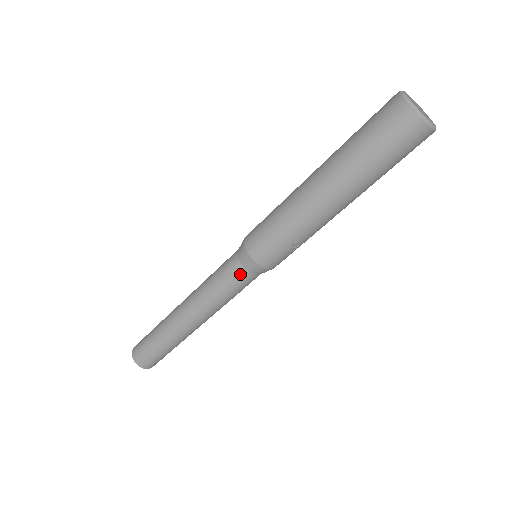
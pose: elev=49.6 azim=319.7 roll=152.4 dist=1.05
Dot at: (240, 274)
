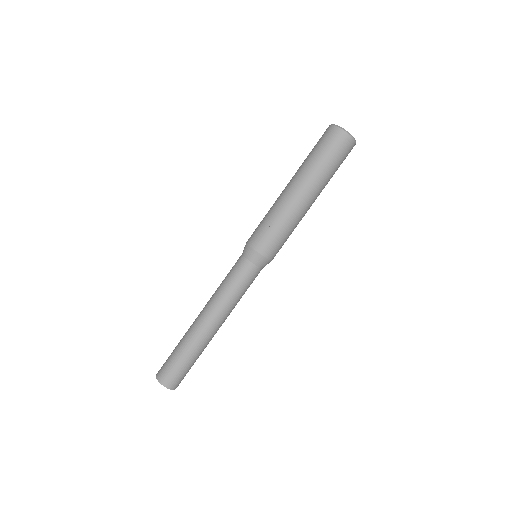
Dot at: (240, 262)
